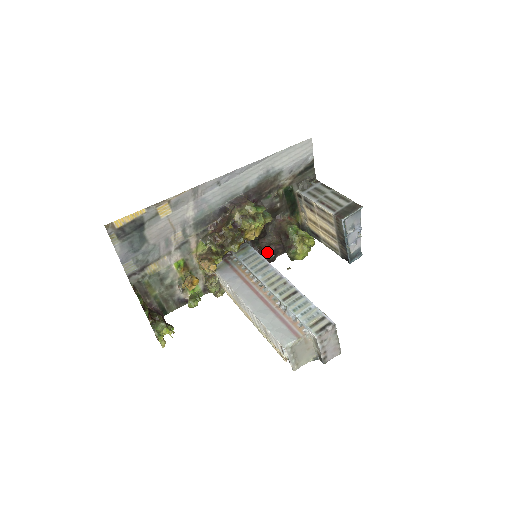
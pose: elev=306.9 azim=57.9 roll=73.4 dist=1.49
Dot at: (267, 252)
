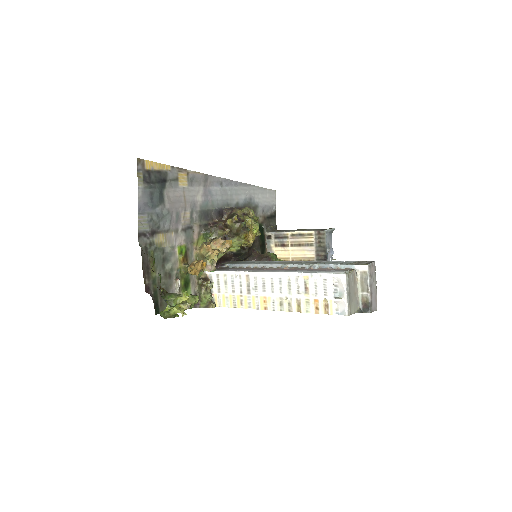
Dot at: occluded
